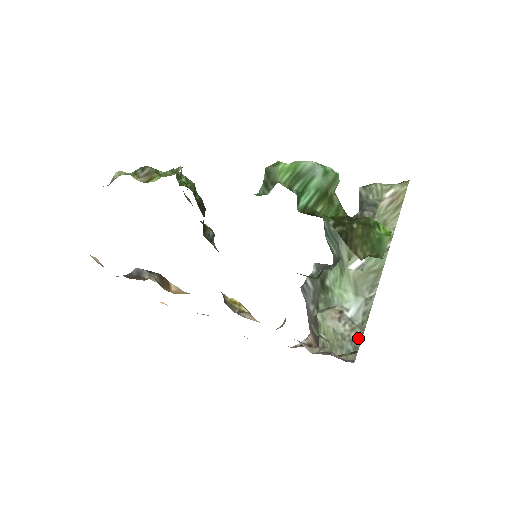
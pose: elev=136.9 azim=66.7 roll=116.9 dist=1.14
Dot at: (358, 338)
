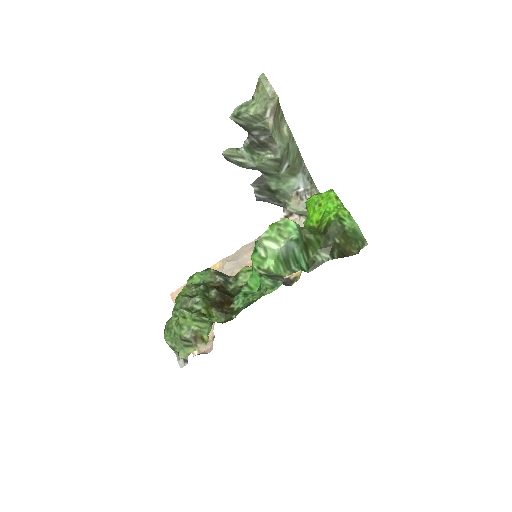
Dot at: occluded
